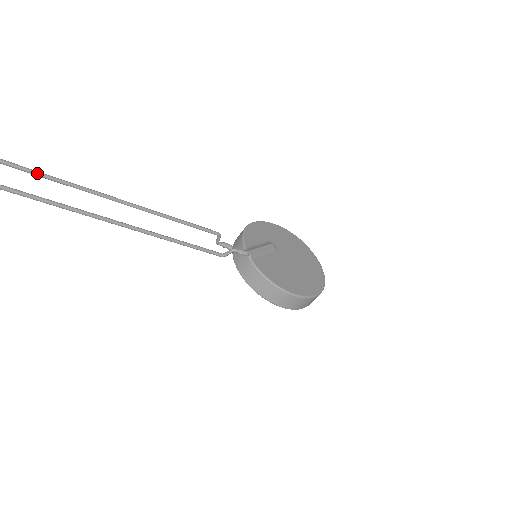
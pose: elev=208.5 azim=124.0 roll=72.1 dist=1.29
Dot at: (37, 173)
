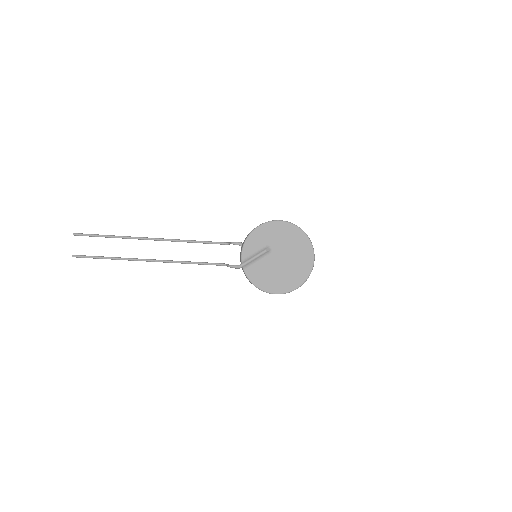
Dot at: occluded
